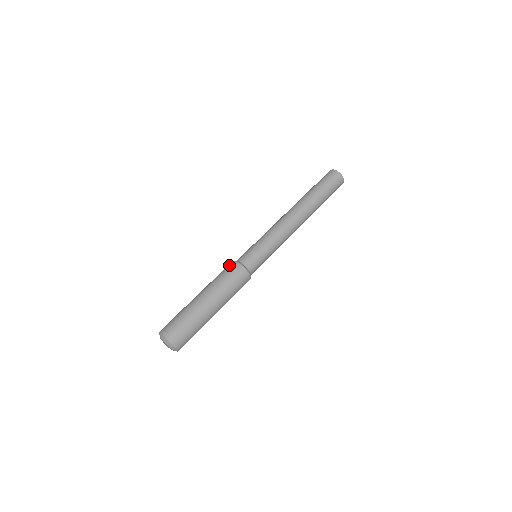
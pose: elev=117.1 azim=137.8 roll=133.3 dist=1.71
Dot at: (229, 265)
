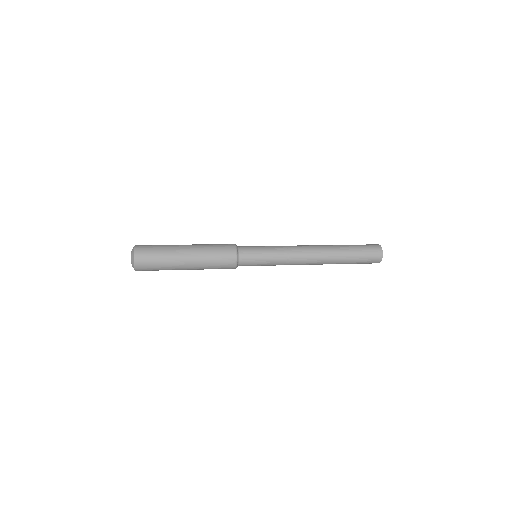
Dot at: occluded
